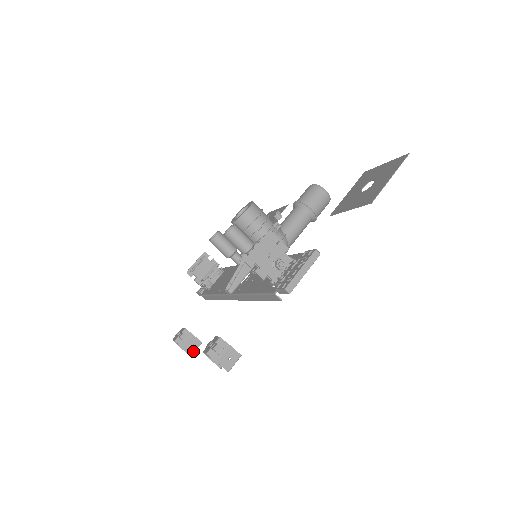
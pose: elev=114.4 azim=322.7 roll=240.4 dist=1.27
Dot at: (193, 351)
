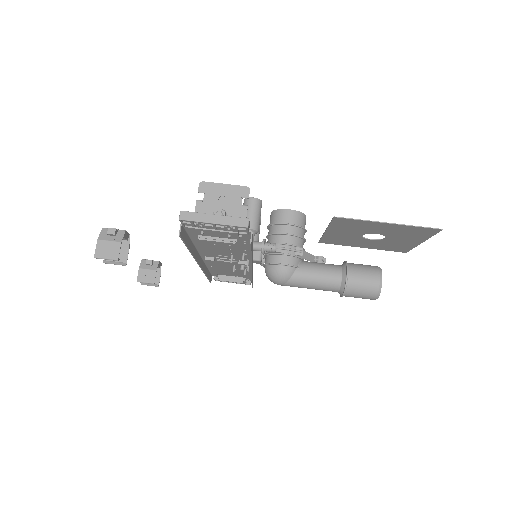
Dot at: (141, 280)
